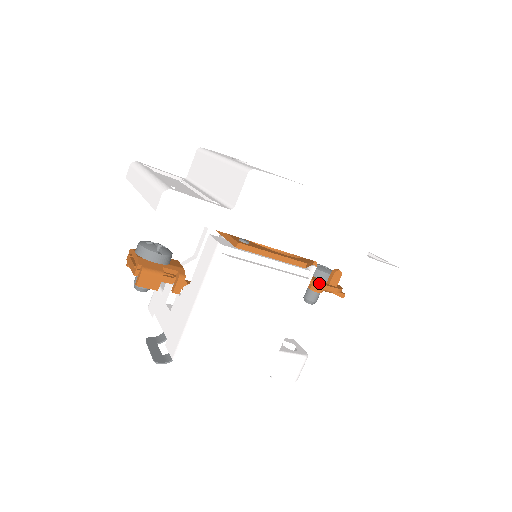
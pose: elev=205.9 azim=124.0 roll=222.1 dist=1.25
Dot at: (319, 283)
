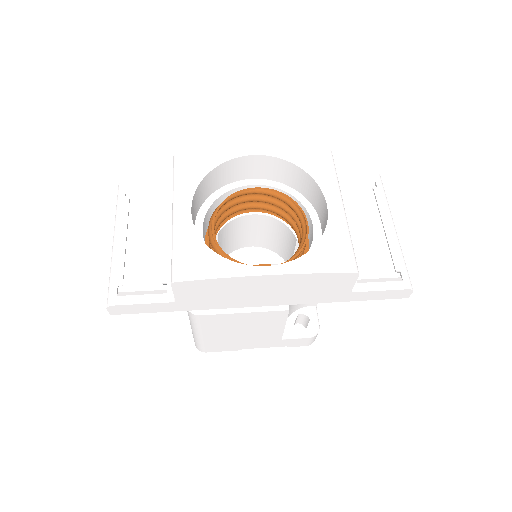
Dot at: occluded
